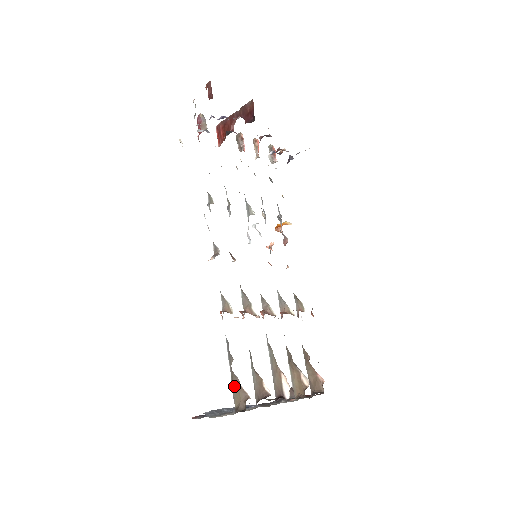
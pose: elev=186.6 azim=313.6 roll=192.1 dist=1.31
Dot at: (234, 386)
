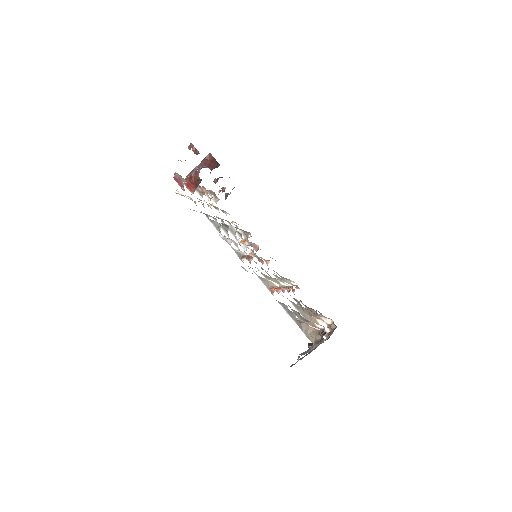
Dot at: (305, 331)
